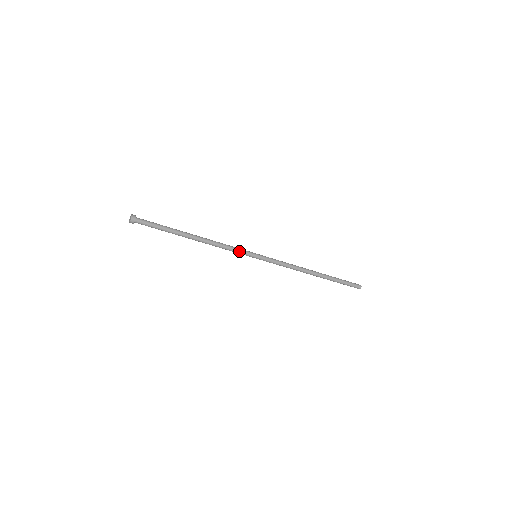
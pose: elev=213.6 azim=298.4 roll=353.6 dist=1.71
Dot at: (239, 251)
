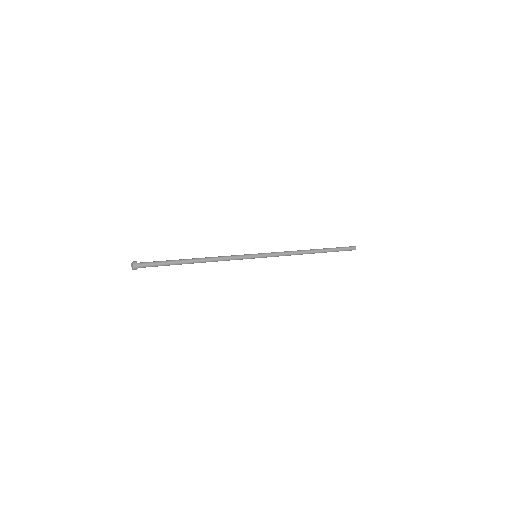
Dot at: (240, 259)
